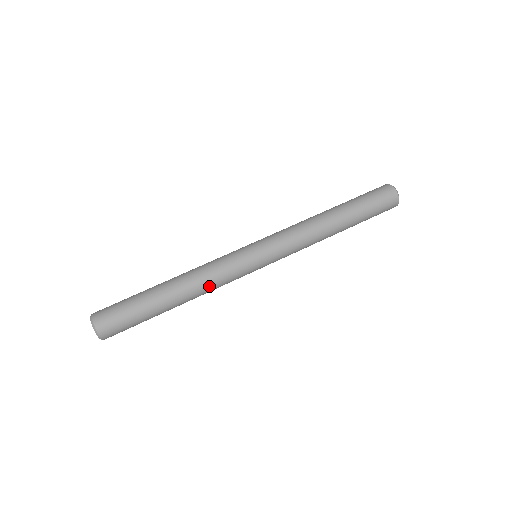
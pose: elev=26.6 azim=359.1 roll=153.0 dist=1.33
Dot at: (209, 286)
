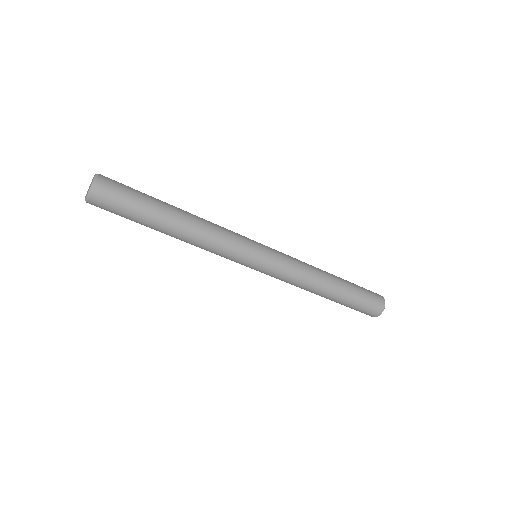
Dot at: (201, 248)
